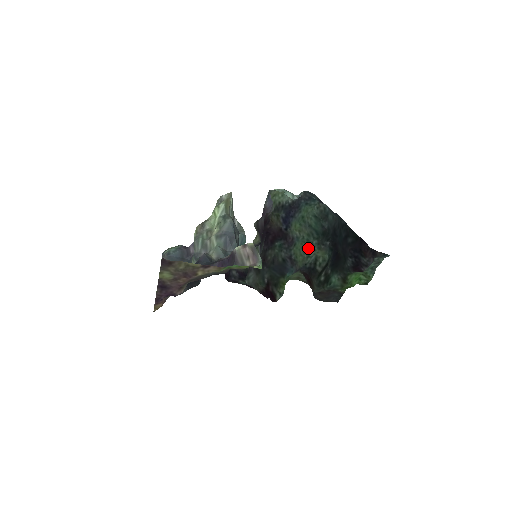
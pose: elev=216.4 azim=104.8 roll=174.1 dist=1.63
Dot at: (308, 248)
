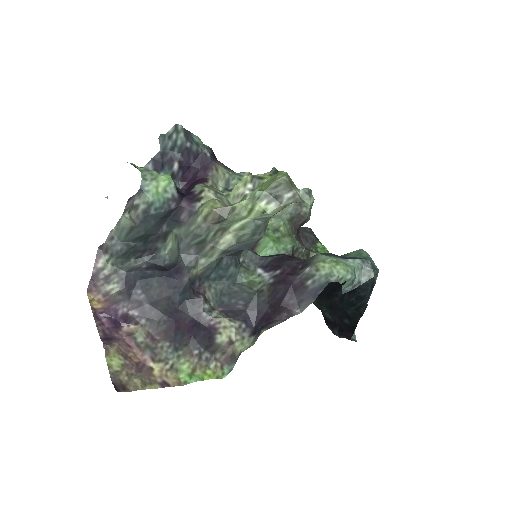
Dot at: occluded
